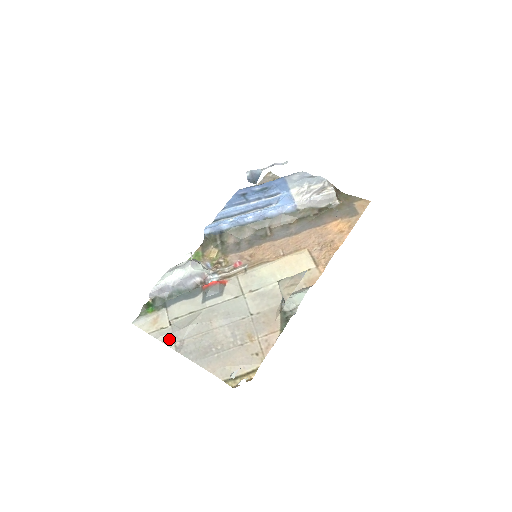
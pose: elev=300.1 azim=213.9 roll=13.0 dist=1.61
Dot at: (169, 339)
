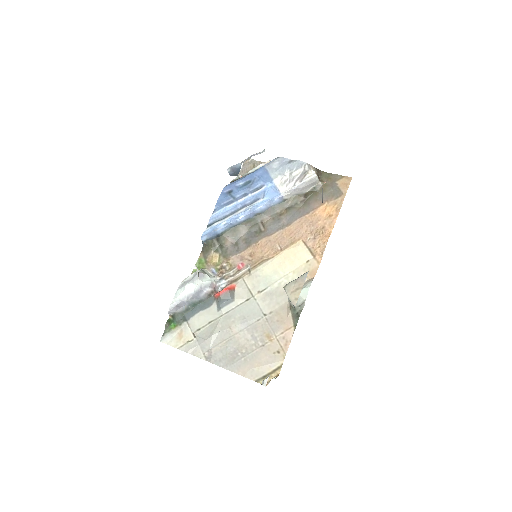
Dot at: (198, 351)
